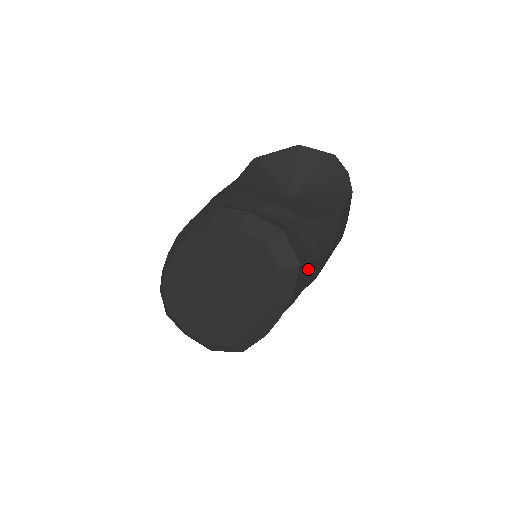
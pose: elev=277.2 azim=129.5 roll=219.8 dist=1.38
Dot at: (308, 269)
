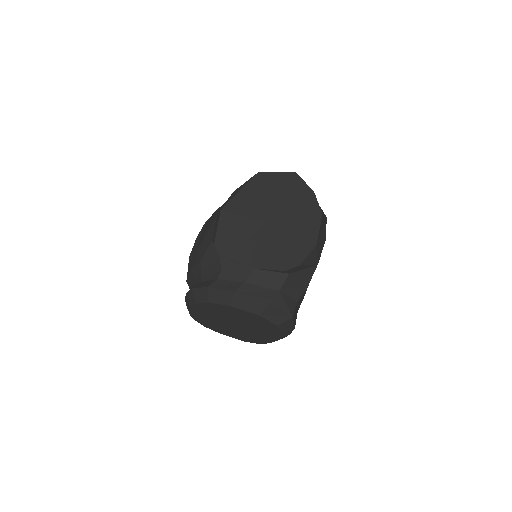
Dot at: (301, 297)
